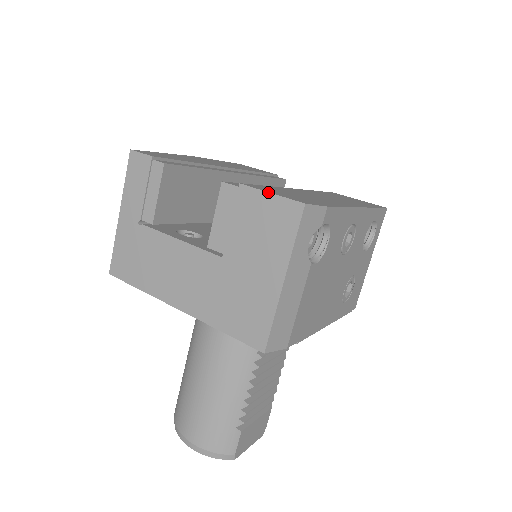
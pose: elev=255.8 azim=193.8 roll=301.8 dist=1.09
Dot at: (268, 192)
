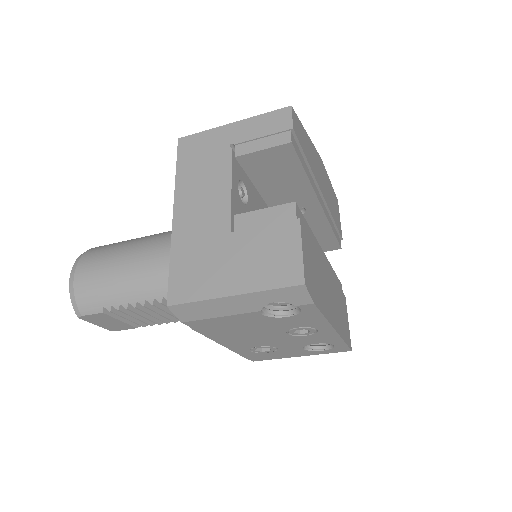
Dot at: (302, 247)
